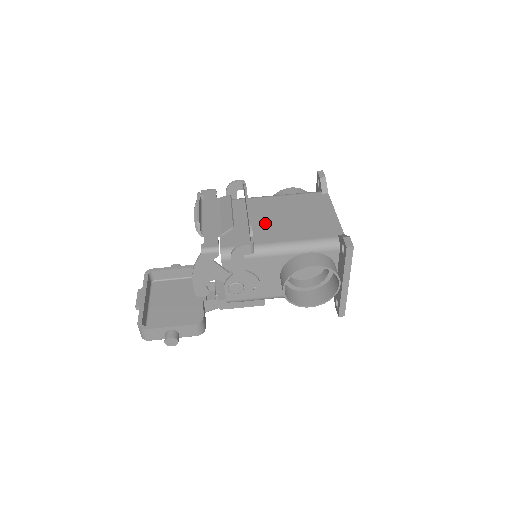
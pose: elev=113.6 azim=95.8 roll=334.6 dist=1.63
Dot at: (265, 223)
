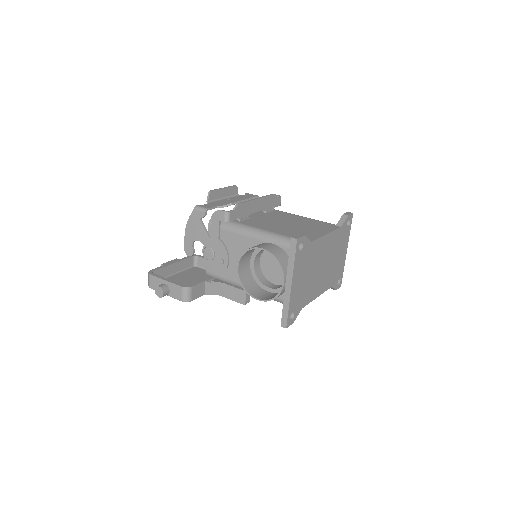
Dot at: (264, 219)
